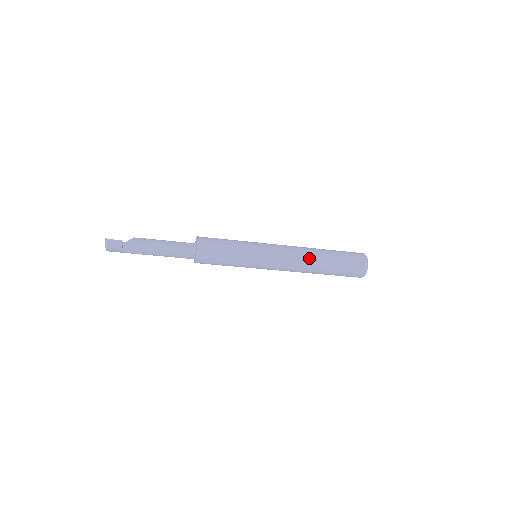
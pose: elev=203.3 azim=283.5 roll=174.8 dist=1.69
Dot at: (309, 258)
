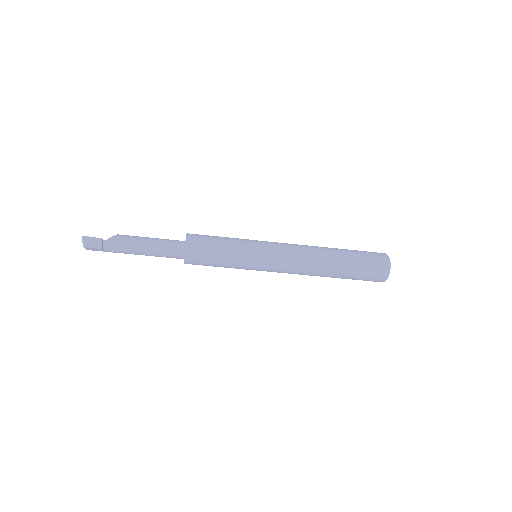
Dot at: (318, 259)
